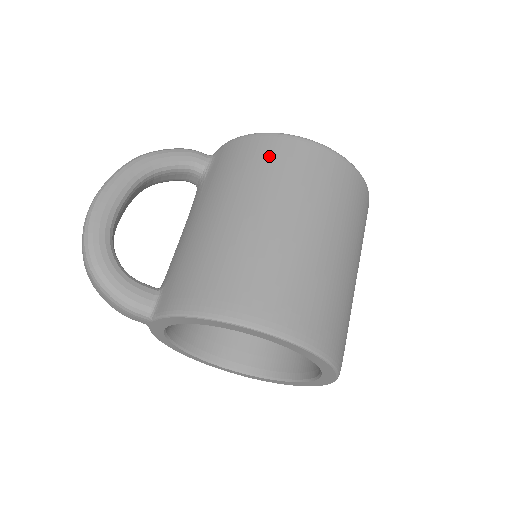
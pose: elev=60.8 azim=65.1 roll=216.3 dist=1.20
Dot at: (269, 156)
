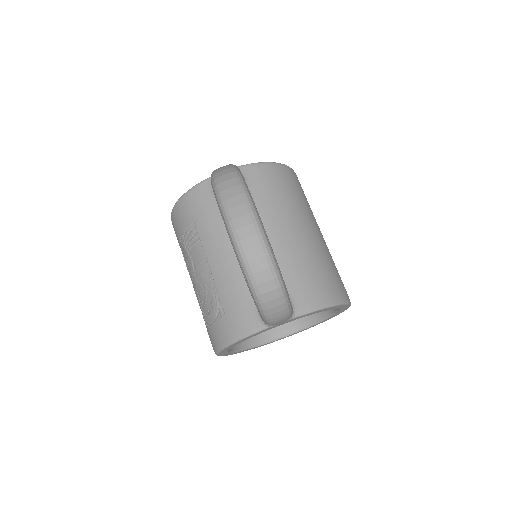
Dot at: (295, 184)
